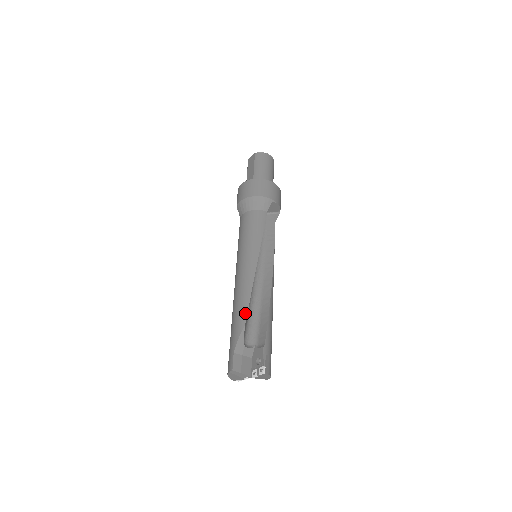
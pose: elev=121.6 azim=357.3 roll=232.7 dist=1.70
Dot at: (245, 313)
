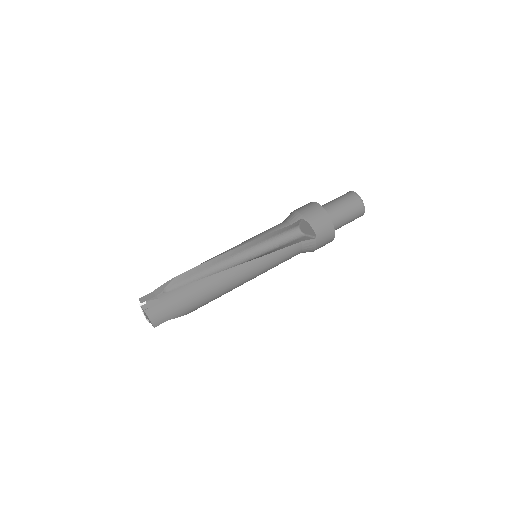
Dot at: occluded
